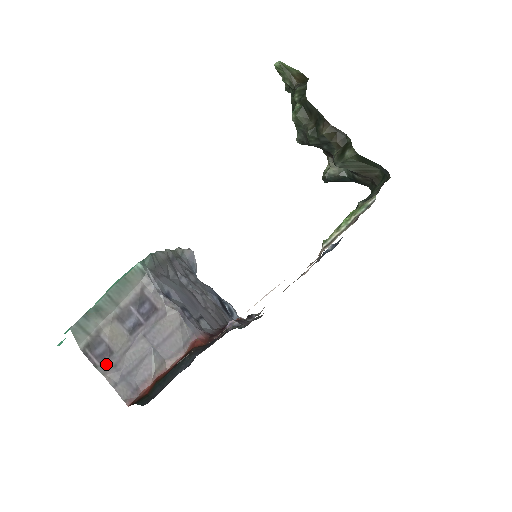
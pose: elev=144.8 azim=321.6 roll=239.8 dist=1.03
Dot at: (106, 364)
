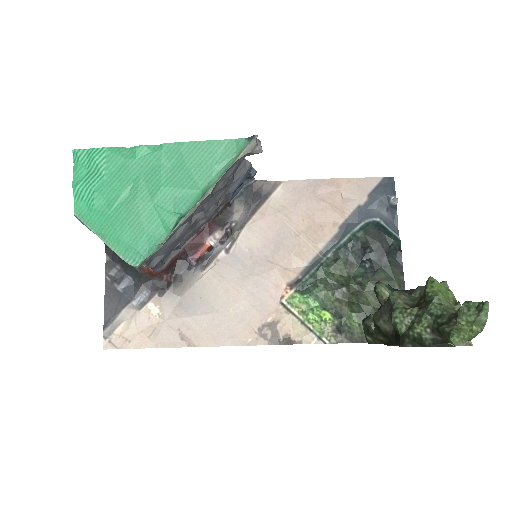
Dot at: occluded
